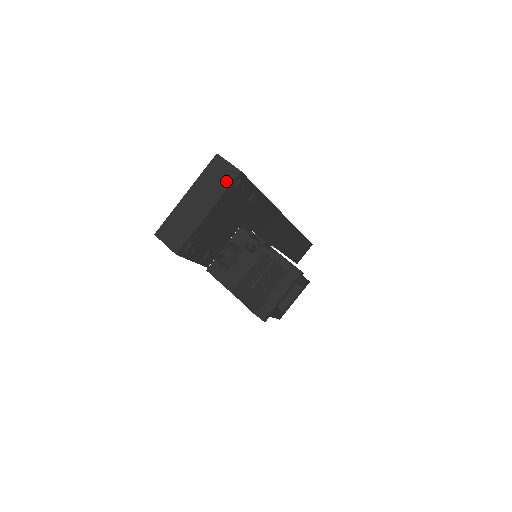
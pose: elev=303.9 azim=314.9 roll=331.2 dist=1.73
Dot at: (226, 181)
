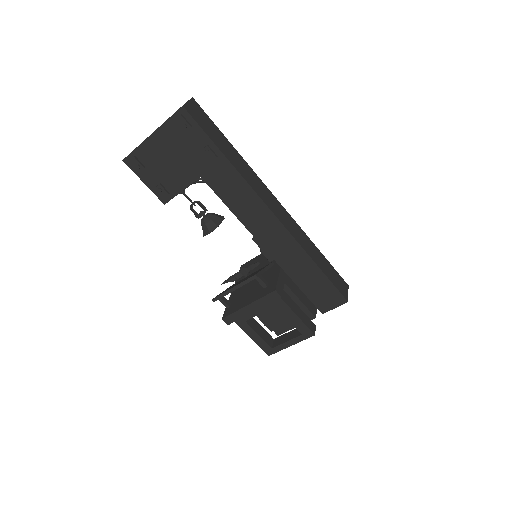
Dot at: (174, 113)
